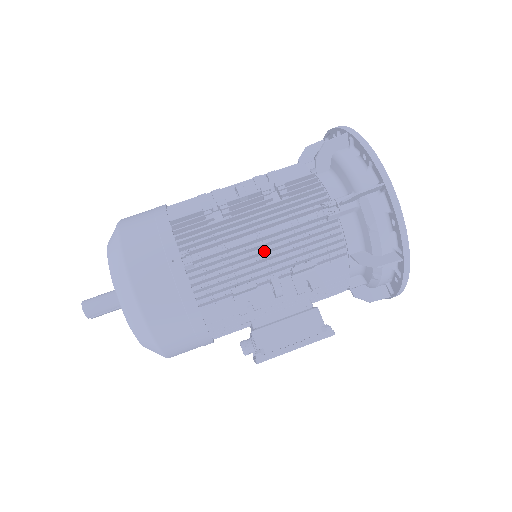
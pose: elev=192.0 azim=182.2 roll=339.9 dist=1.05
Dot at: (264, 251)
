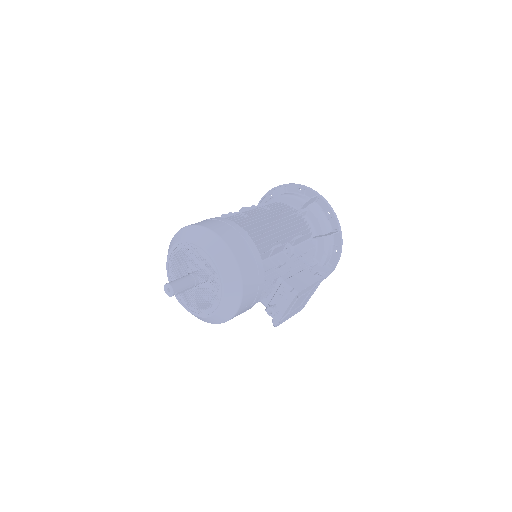
Dot at: (279, 228)
